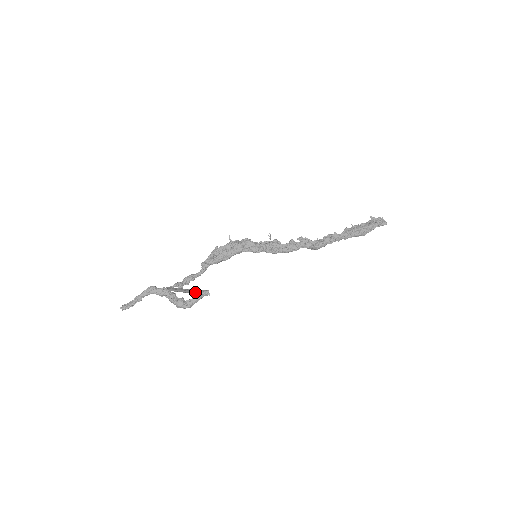
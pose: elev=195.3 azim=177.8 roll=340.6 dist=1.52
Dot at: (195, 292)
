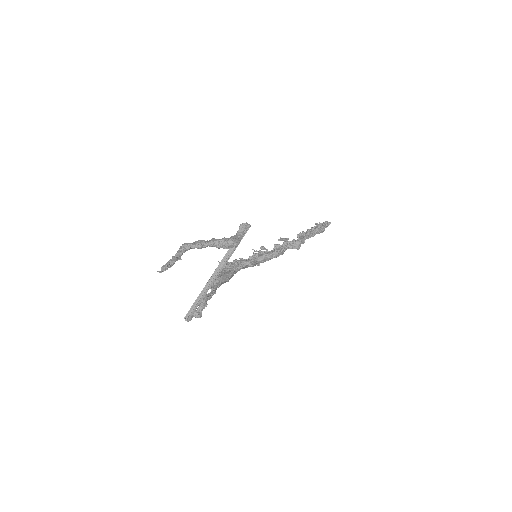
Dot at: (229, 256)
